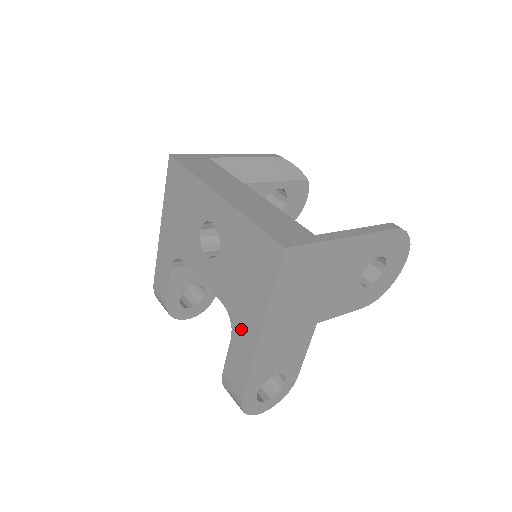
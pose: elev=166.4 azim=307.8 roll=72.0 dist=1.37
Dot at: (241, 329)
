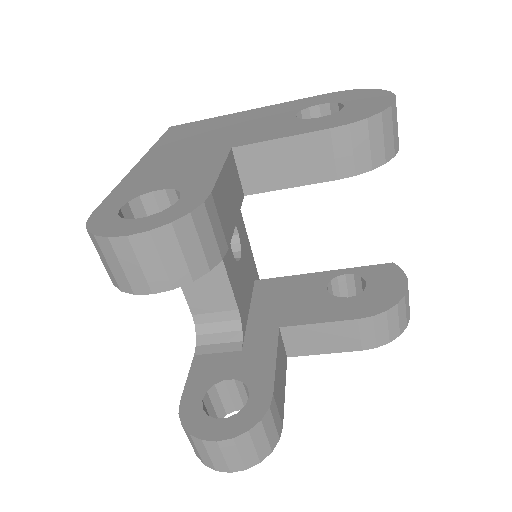
Dot at: occluded
